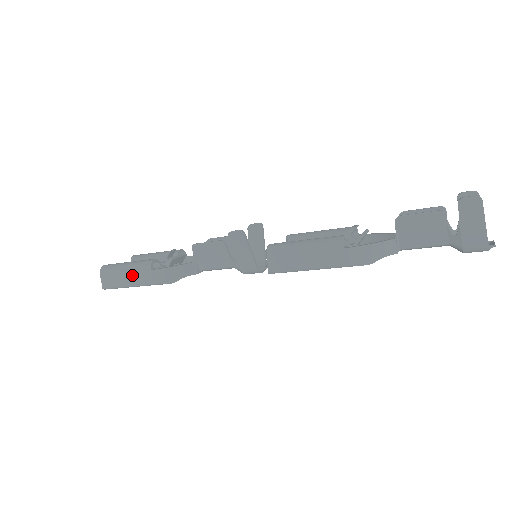
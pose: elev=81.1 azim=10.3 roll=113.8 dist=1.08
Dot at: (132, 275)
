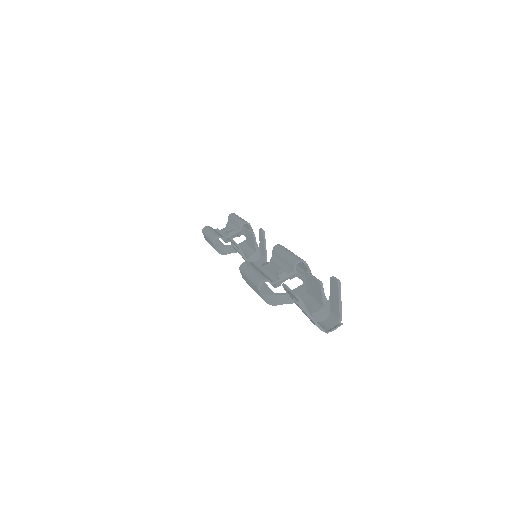
Dot at: (210, 242)
